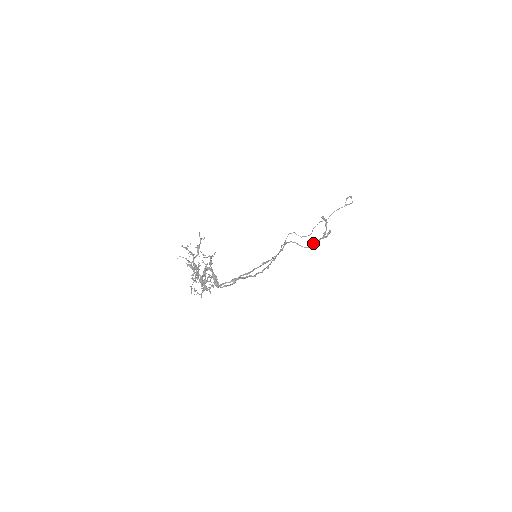
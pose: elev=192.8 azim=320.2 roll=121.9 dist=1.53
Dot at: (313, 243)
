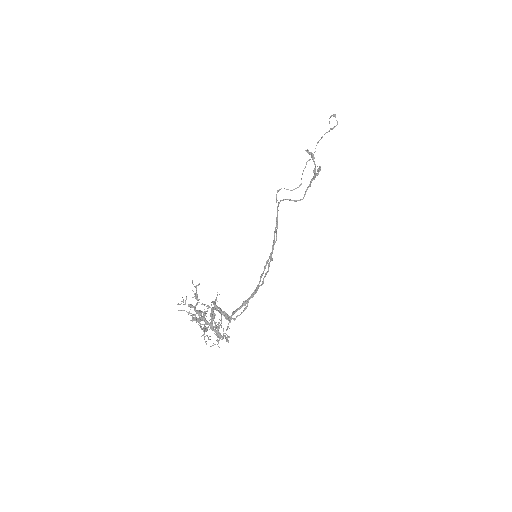
Dot at: occluded
